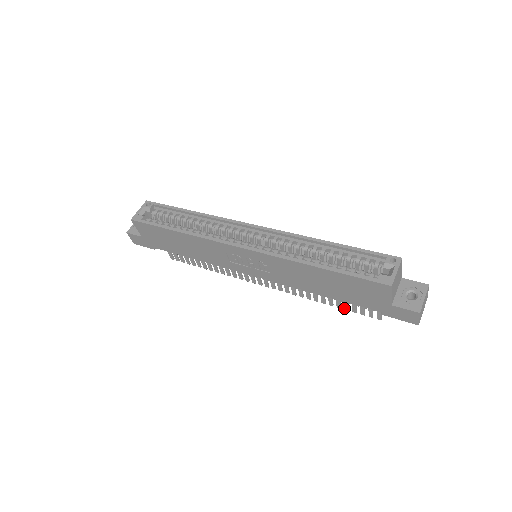
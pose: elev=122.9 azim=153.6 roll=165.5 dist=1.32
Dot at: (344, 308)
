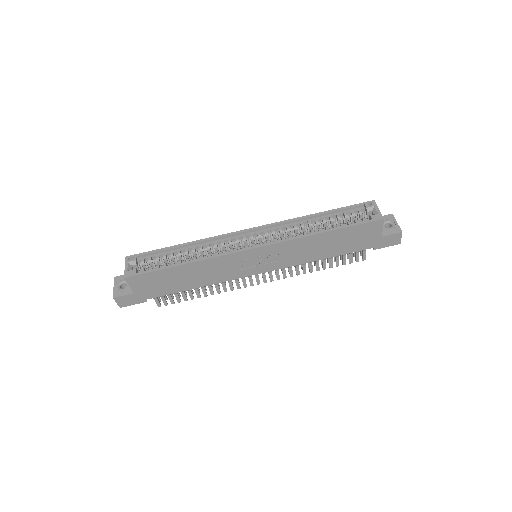
Dot at: (336, 265)
